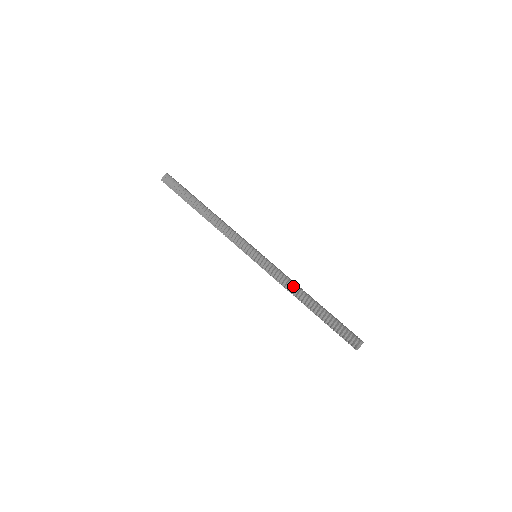
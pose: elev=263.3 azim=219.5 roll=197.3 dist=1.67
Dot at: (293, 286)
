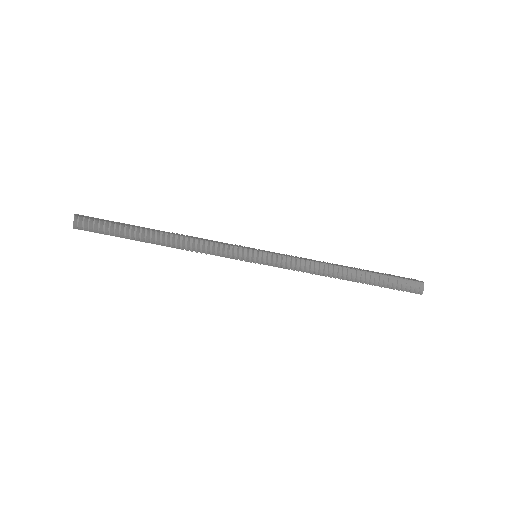
Dot at: (321, 267)
